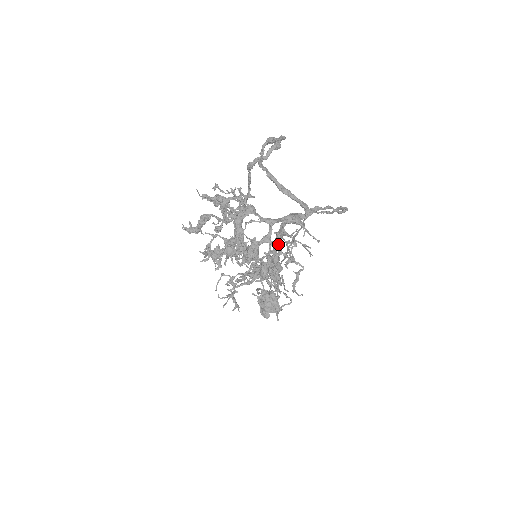
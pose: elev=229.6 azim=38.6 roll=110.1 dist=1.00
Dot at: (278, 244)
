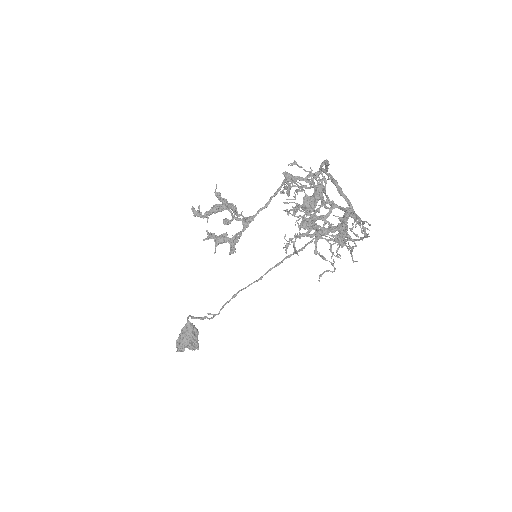
Dot at: (347, 217)
